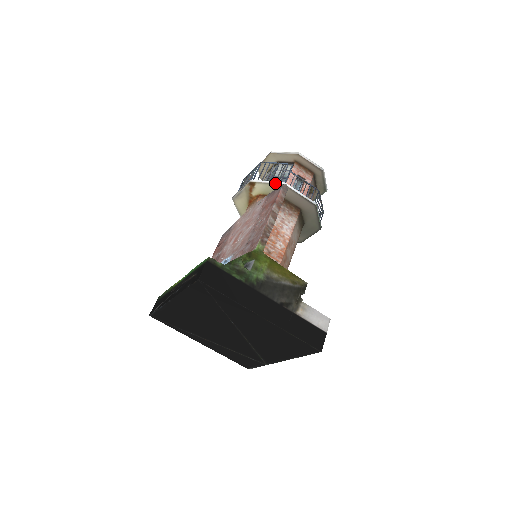
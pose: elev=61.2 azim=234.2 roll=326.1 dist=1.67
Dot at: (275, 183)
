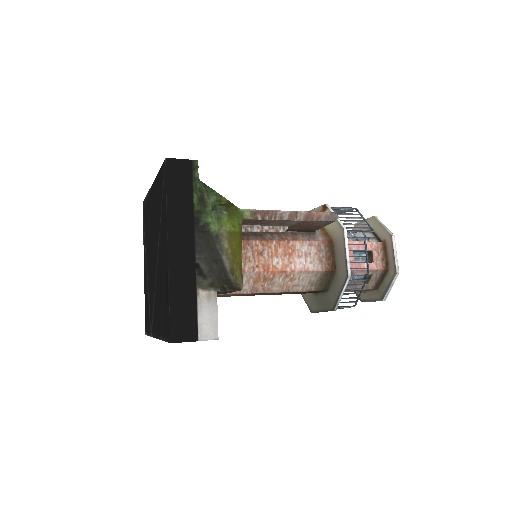
Dot at: (339, 221)
